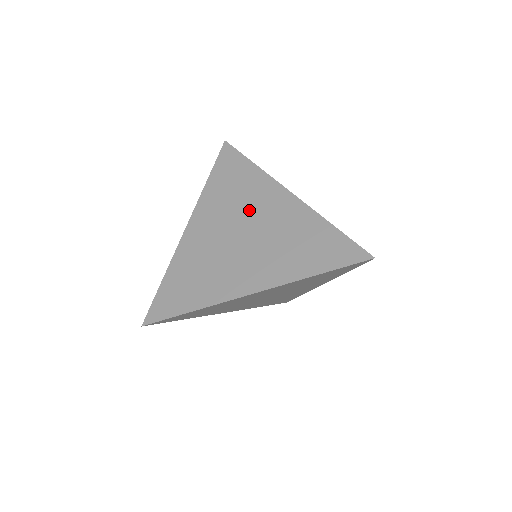
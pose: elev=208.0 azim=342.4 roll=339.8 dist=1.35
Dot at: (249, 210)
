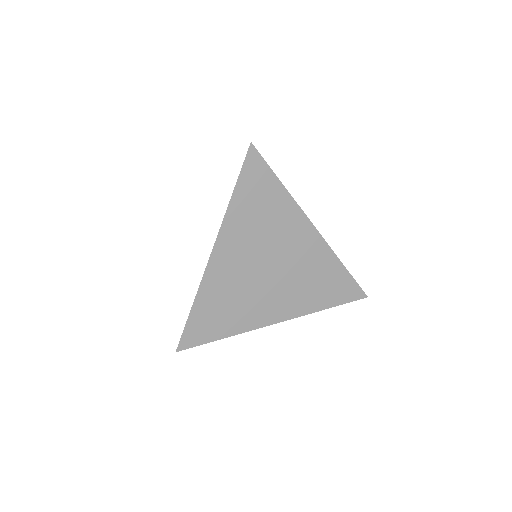
Dot at: (277, 243)
